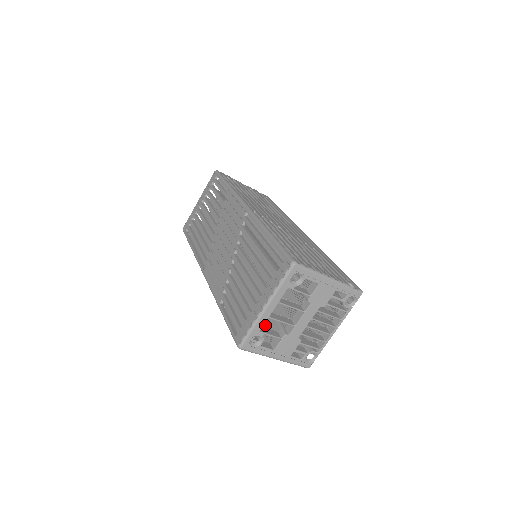
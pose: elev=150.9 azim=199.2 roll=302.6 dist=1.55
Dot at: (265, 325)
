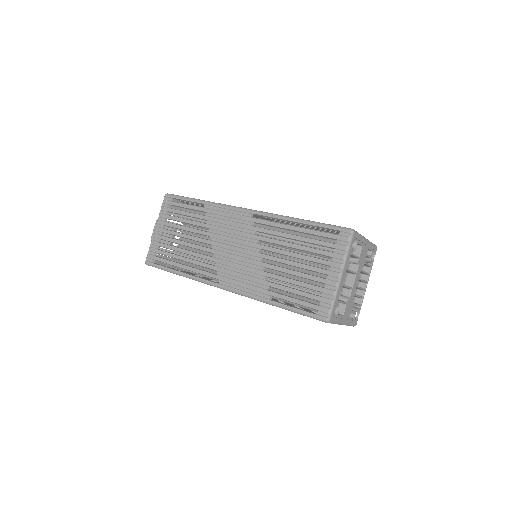
Dot at: occluded
